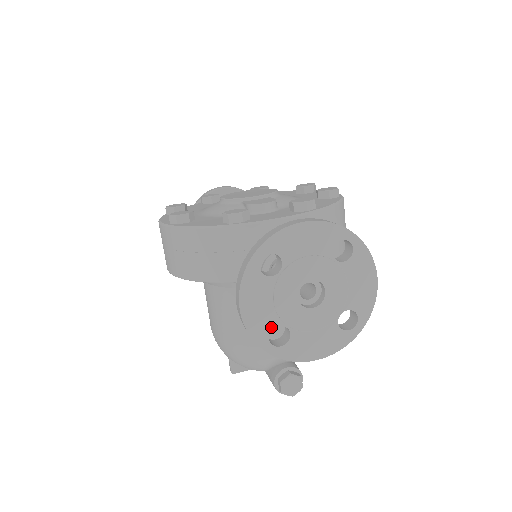
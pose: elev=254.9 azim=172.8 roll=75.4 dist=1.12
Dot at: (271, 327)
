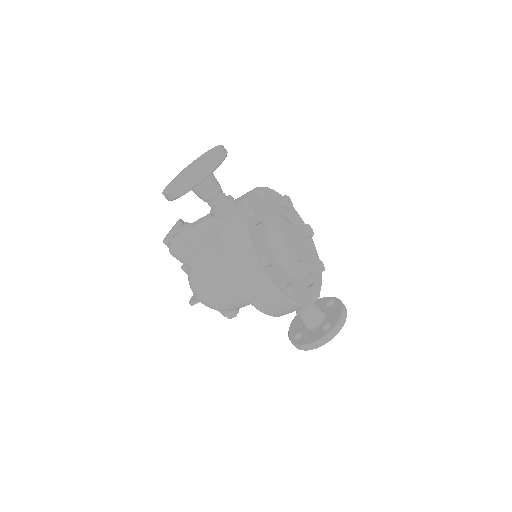
Dot at: occluded
